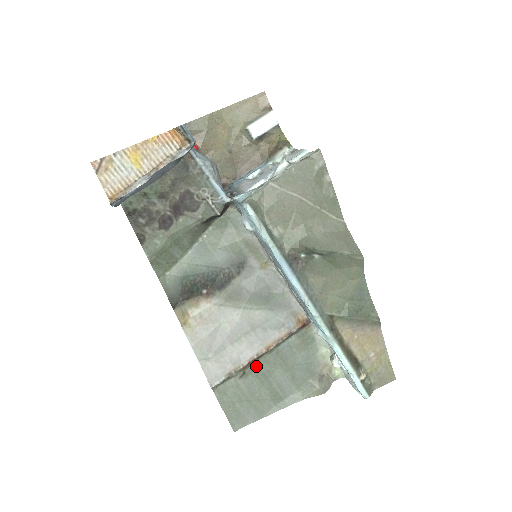
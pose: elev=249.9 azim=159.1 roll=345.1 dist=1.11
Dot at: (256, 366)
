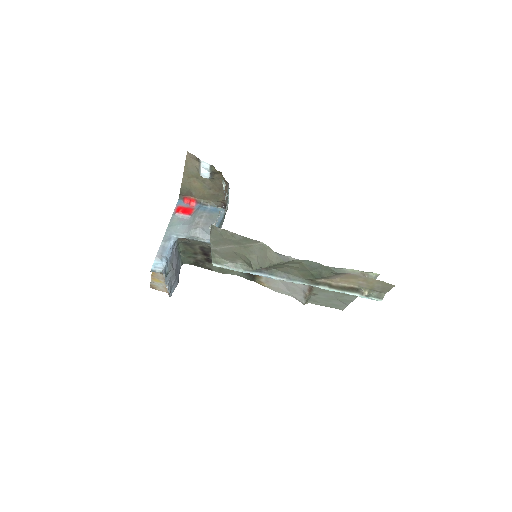
Dot at: (317, 289)
